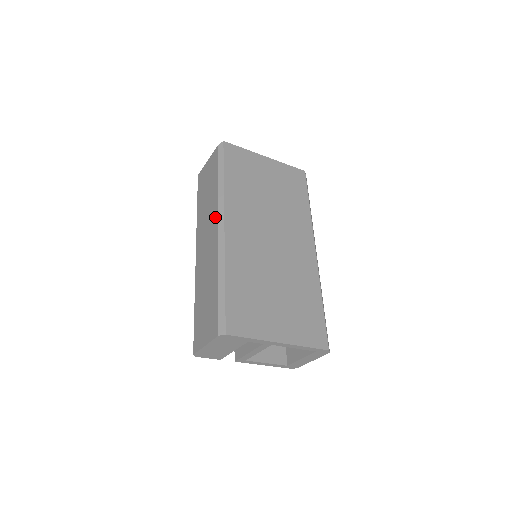
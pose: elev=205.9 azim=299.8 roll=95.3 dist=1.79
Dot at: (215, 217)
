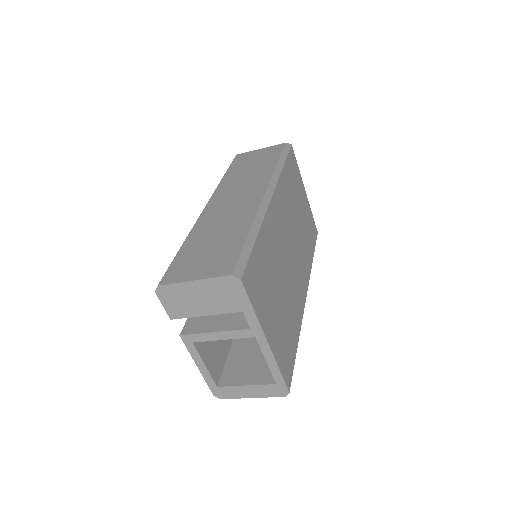
Dot at: (262, 185)
